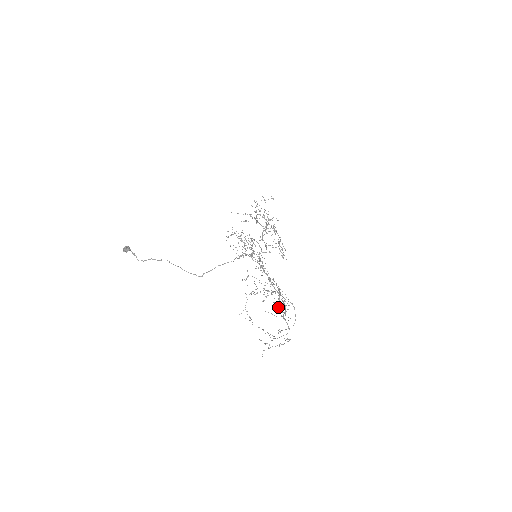
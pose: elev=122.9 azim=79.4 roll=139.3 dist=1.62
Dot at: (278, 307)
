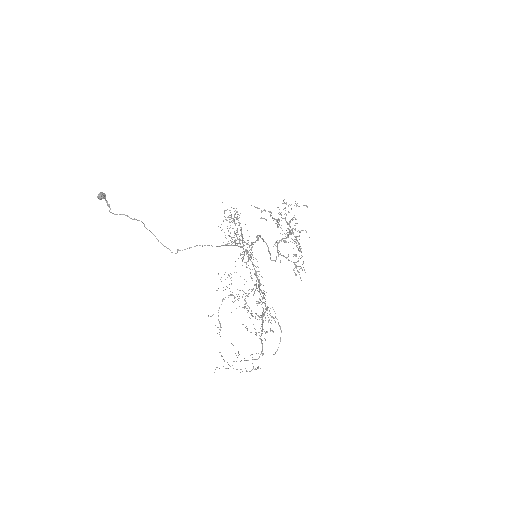
Dot at: occluded
